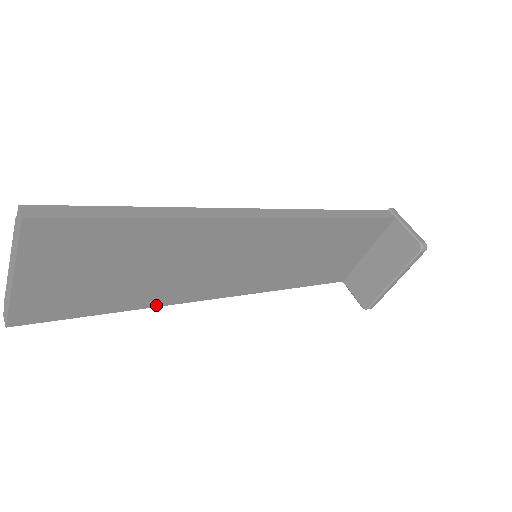
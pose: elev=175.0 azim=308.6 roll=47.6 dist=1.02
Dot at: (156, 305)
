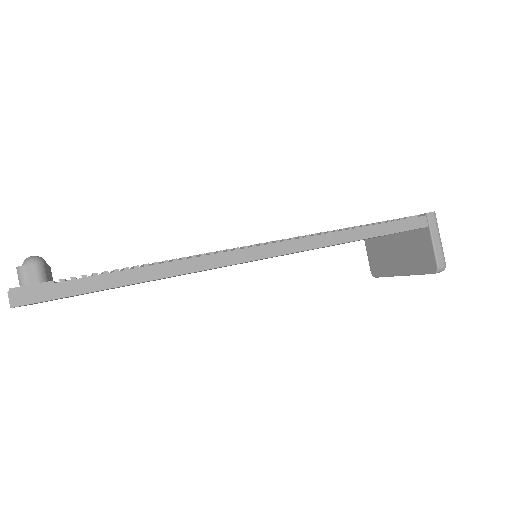
Dot at: occluded
